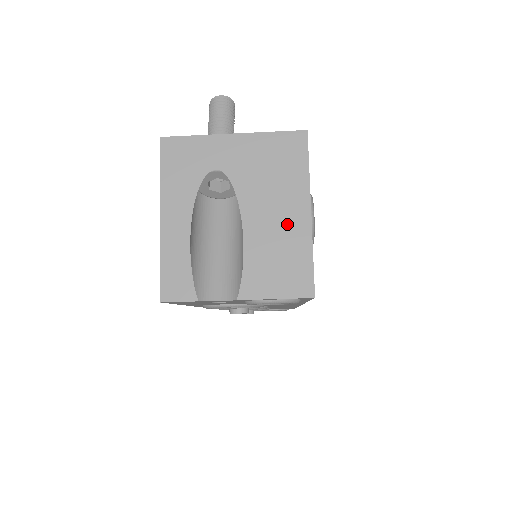
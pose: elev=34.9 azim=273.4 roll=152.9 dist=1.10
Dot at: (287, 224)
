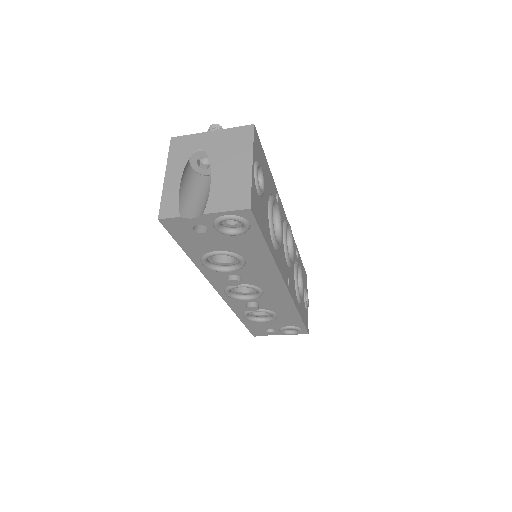
Dot at: (237, 172)
